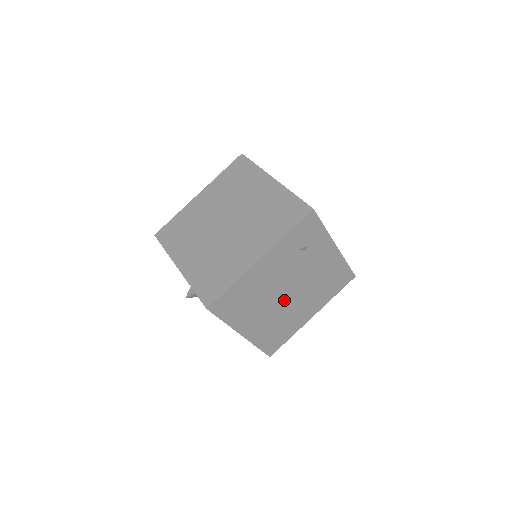
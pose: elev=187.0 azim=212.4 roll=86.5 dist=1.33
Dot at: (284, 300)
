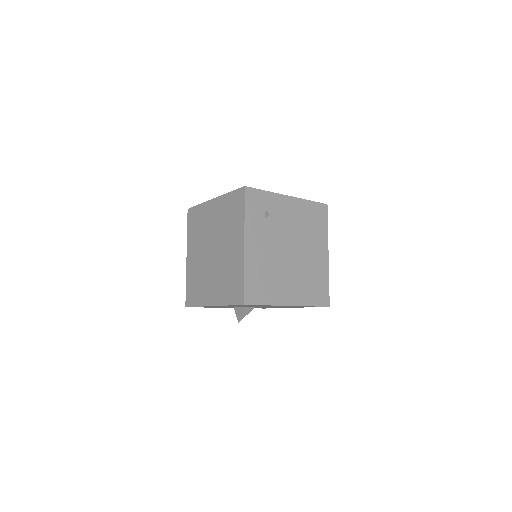
Dot at: (293, 259)
